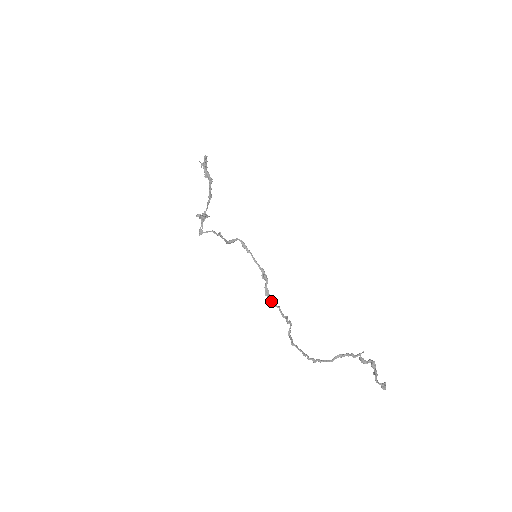
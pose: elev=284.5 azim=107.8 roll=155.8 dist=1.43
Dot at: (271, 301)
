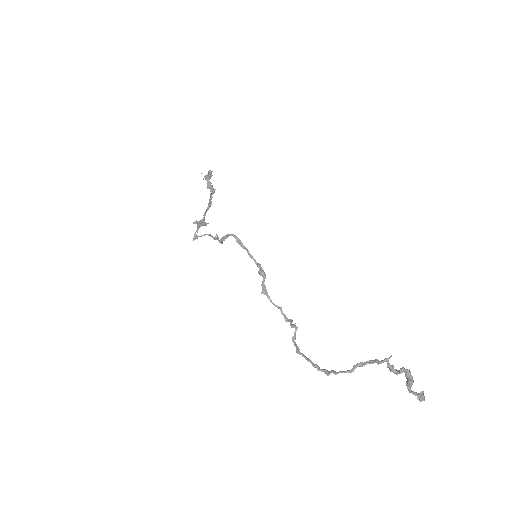
Dot at: (270, 300)
